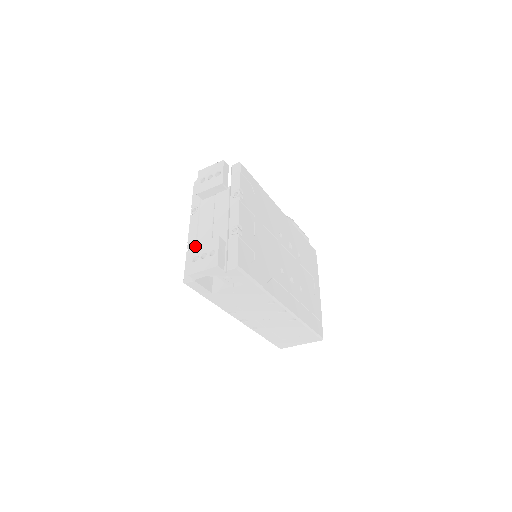
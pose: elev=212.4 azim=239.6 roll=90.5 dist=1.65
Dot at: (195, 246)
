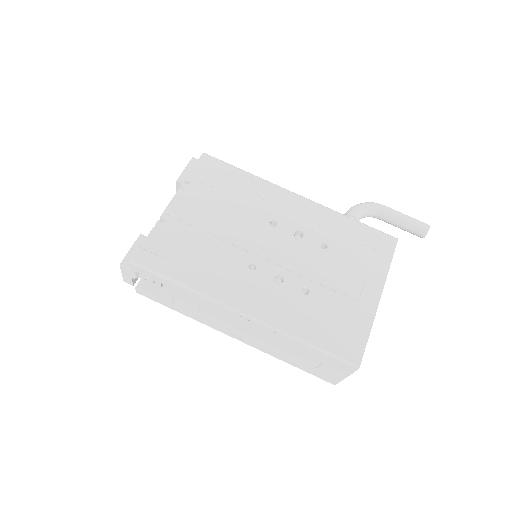
Dot at: occluded
